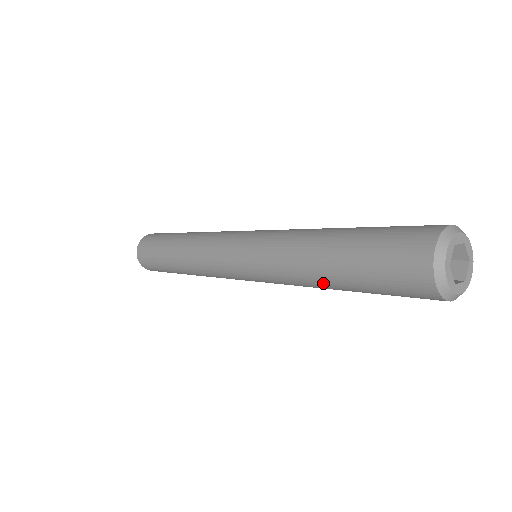
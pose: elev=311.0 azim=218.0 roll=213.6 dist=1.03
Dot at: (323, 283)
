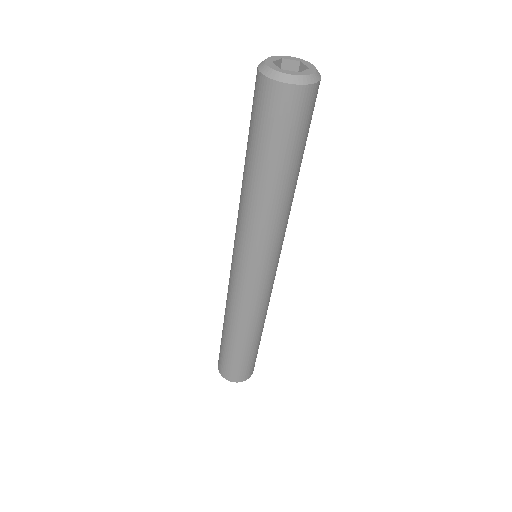
Dot at: (275, 192)
